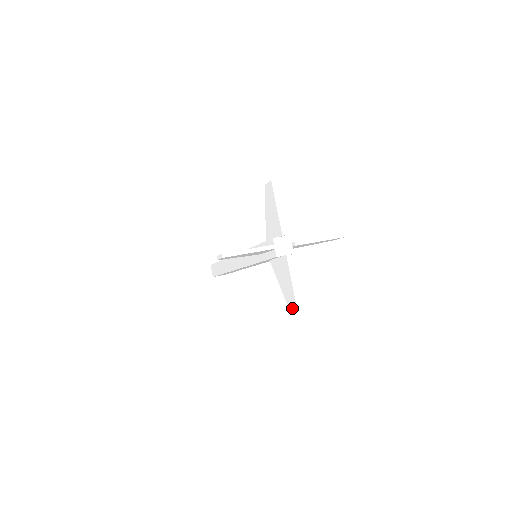
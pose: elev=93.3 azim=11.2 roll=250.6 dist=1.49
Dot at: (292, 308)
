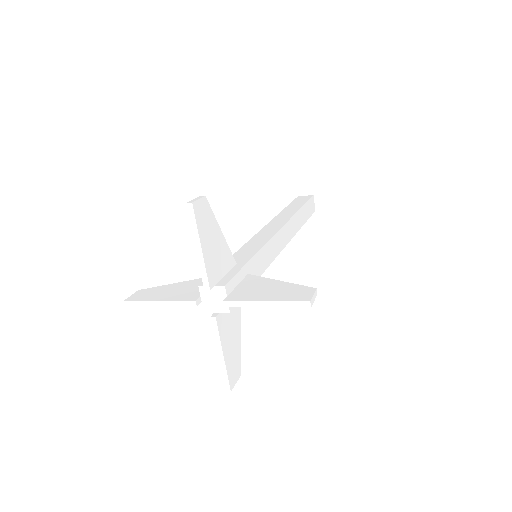
Dot at: occluded
